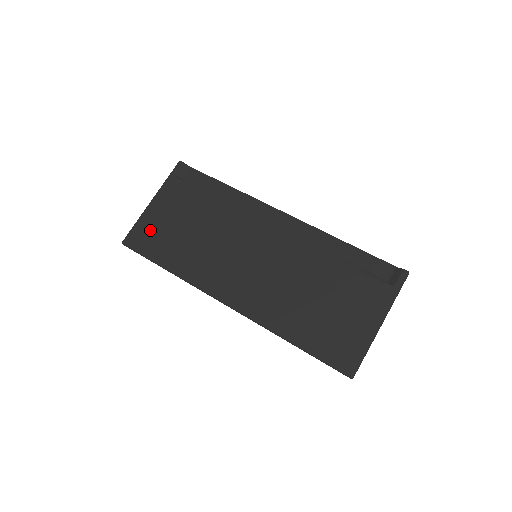
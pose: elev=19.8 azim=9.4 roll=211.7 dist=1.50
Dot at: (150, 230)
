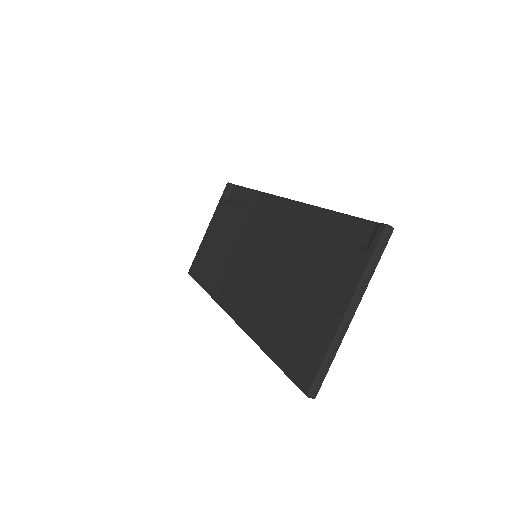
Dot at: (202, 255)
